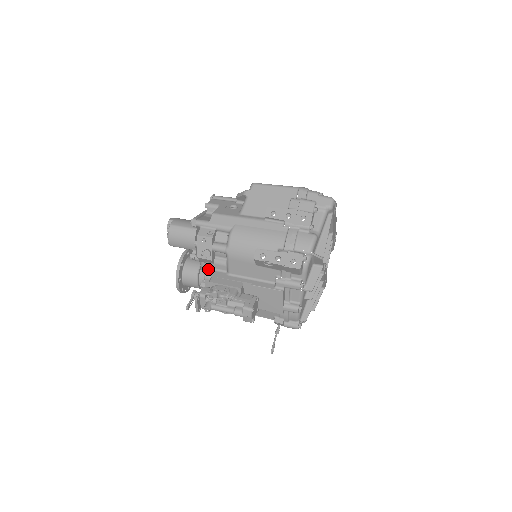
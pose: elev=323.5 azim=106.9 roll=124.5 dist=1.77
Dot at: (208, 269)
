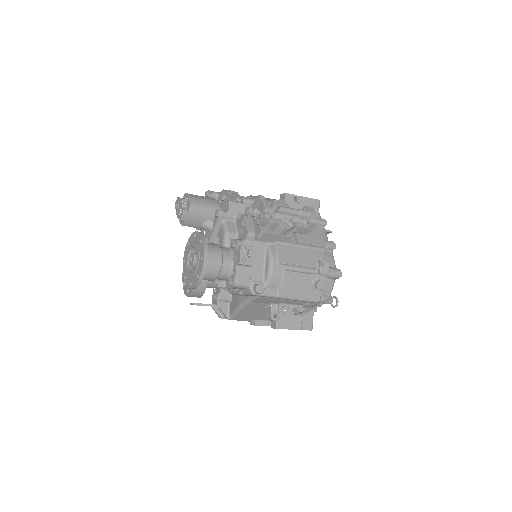
Dot at: (240, 218)
